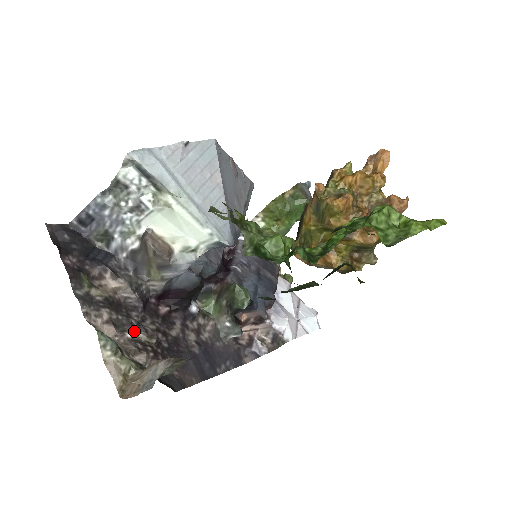
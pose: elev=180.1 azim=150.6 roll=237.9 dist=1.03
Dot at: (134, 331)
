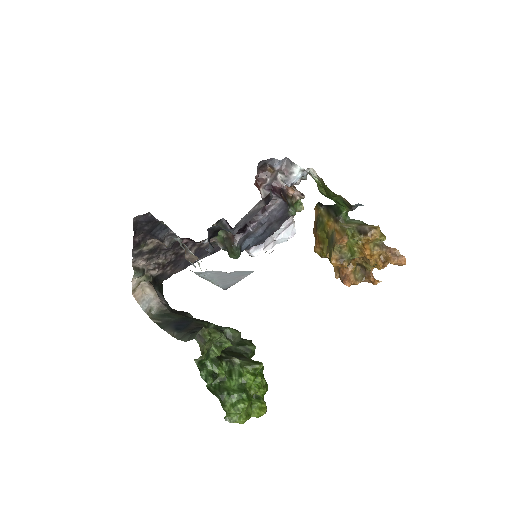
Dot at: (158, 260)
